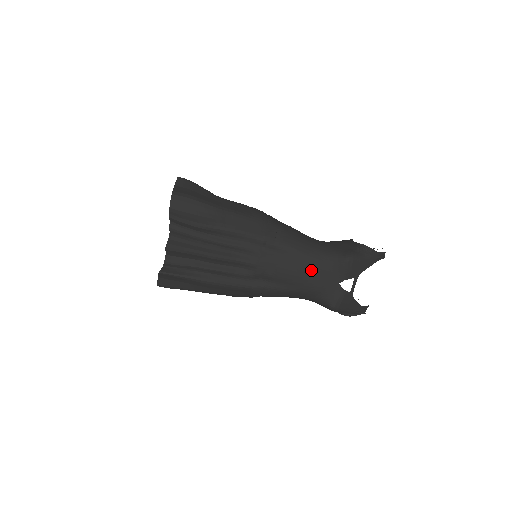
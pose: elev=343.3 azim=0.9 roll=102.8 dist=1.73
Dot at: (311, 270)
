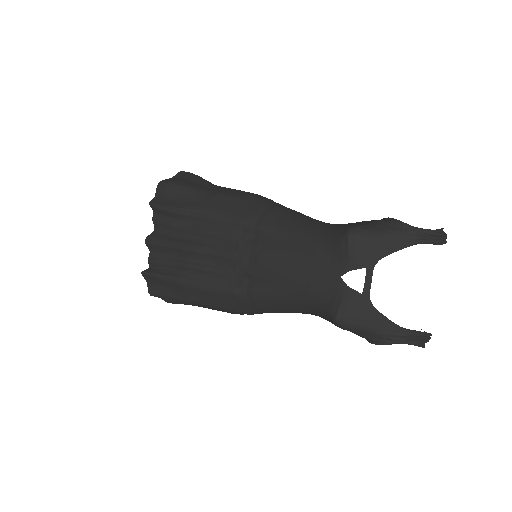
Dot at: (299, 258)
